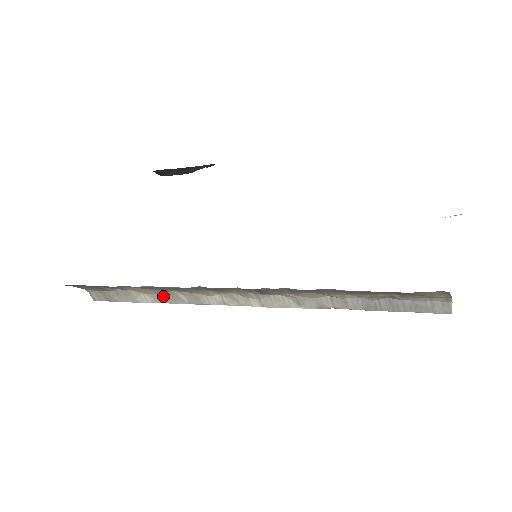
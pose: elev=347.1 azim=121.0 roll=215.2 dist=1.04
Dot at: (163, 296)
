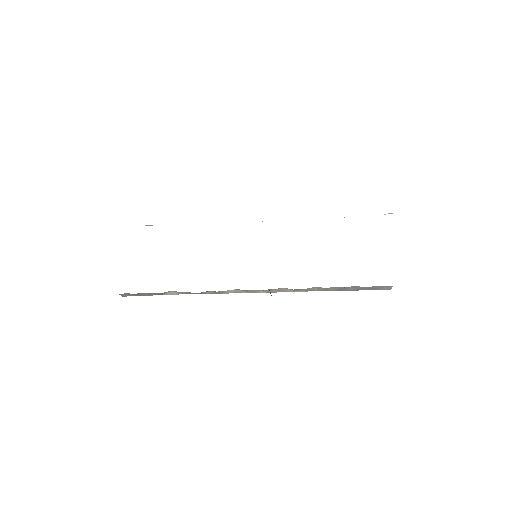
Dot at: (189, 293)
